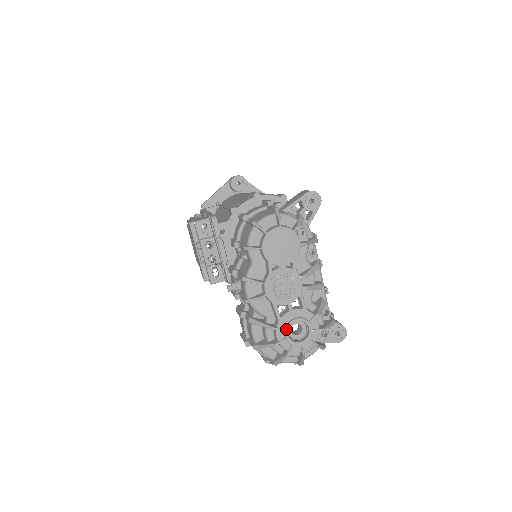
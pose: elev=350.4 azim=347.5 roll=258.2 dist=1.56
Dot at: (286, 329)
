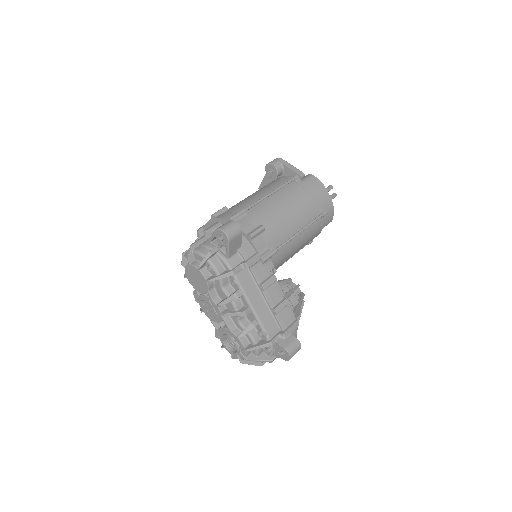
Dot at: (222, 340)
